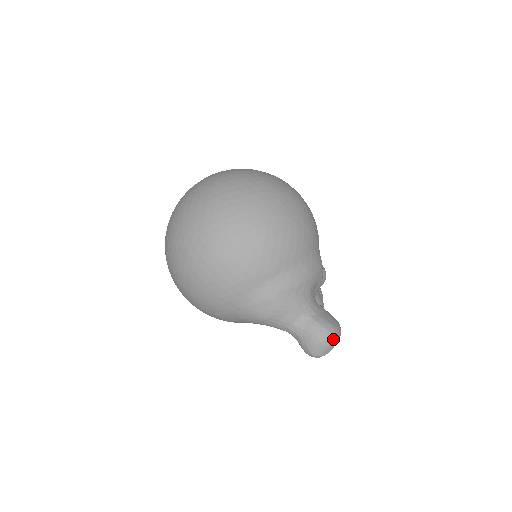
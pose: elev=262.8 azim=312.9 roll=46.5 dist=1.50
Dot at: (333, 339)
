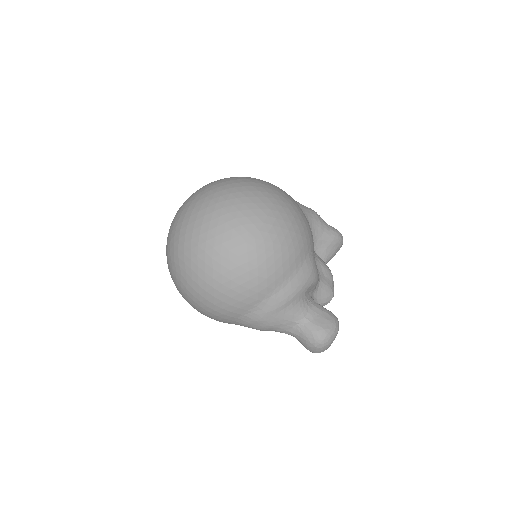
Dot at: (327, 342)
